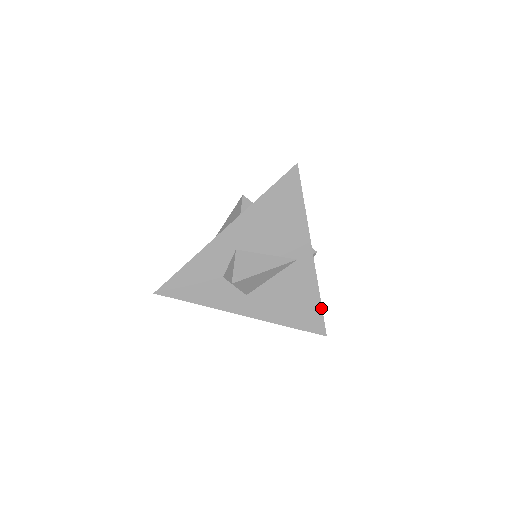
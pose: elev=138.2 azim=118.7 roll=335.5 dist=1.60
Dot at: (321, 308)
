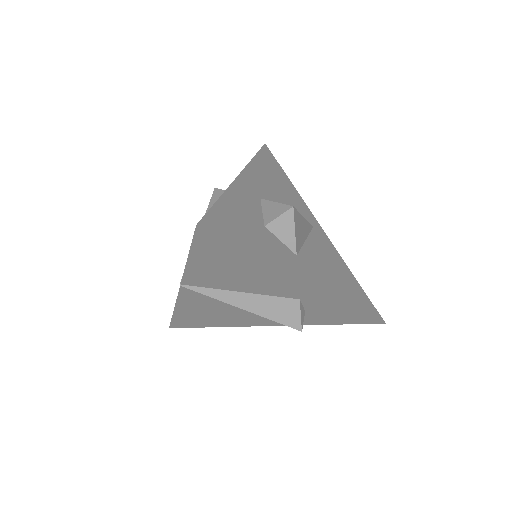
Dot at: (360, 286)
